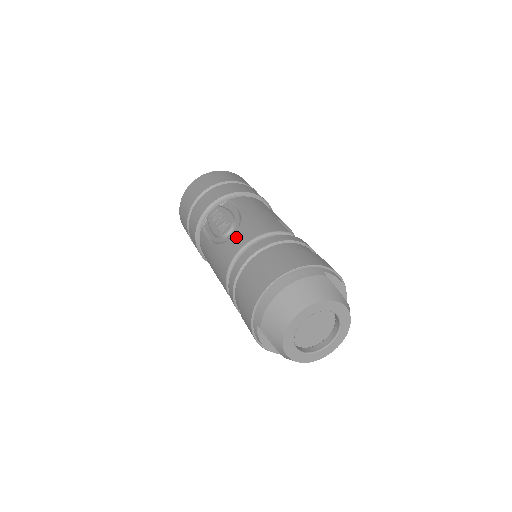
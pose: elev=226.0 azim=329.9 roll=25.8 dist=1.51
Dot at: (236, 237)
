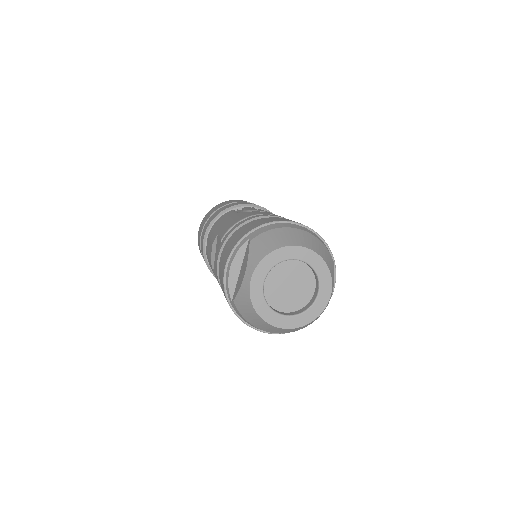
Dot at: occluded
